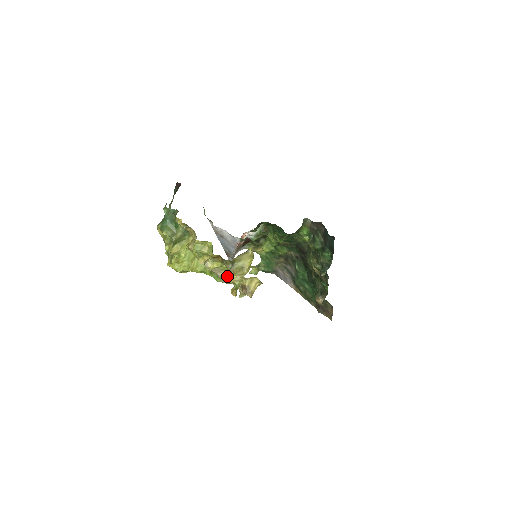
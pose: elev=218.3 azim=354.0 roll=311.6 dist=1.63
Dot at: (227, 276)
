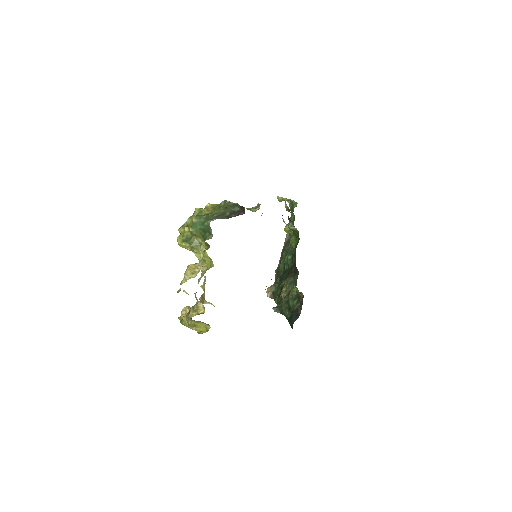
Dot at: (195, 294)
